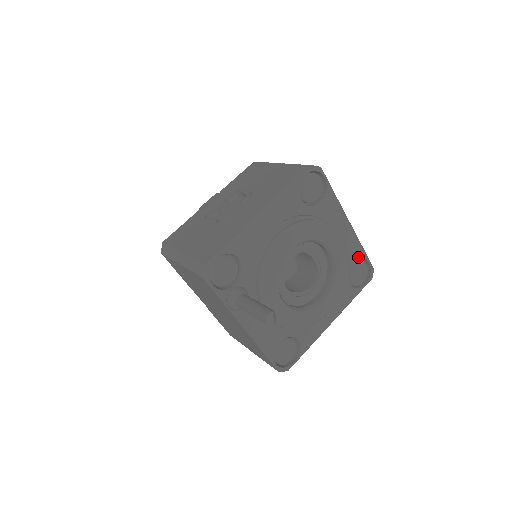
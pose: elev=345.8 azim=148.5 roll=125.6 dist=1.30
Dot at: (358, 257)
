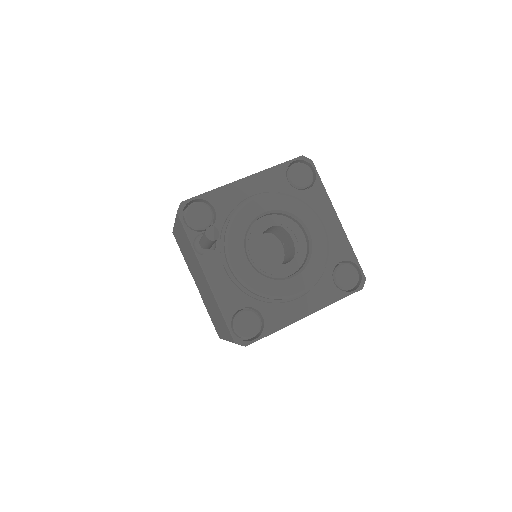
Dot at: (346, 258)
